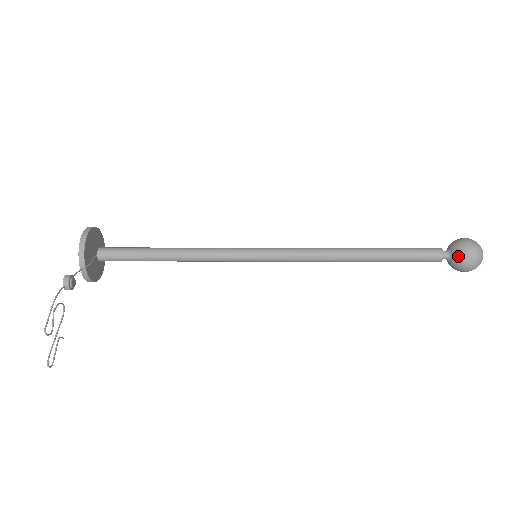
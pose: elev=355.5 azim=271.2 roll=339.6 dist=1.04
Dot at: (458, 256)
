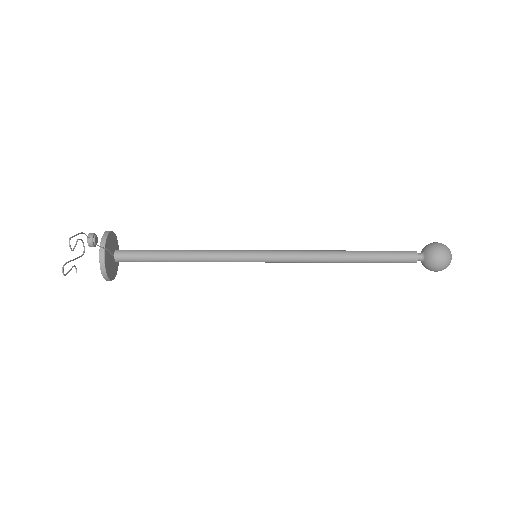
Dot at: (430, 251)
